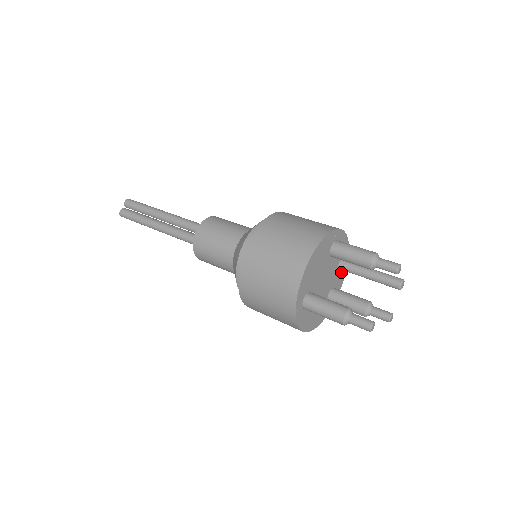
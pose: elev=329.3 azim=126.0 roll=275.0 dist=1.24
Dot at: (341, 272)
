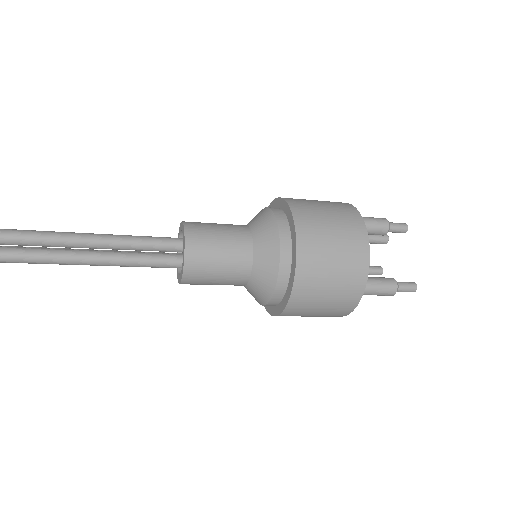
Dot at: occluded
